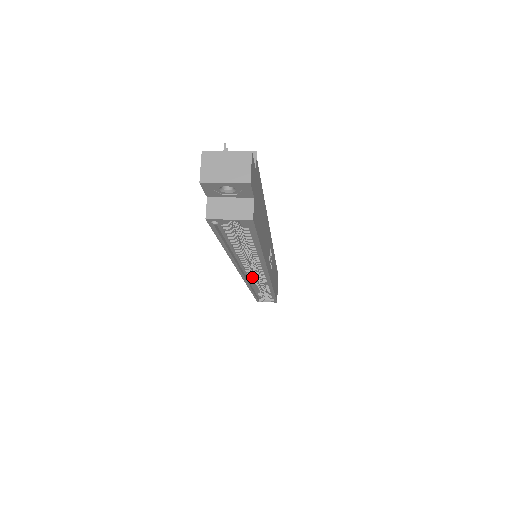
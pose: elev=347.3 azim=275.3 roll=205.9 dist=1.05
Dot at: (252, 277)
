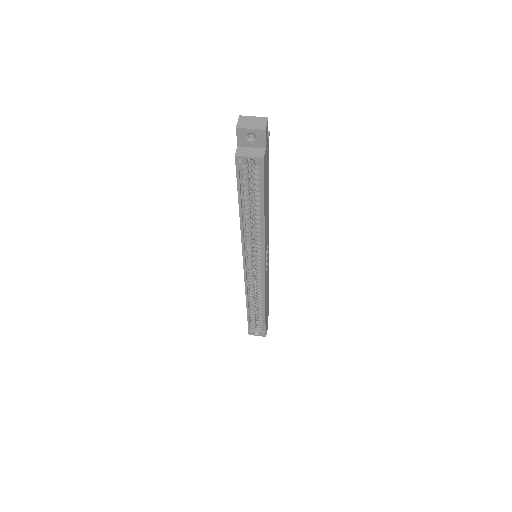
Dot at: (251, 274)
